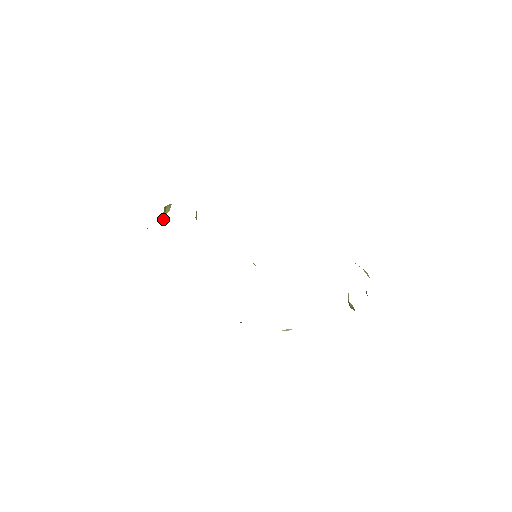
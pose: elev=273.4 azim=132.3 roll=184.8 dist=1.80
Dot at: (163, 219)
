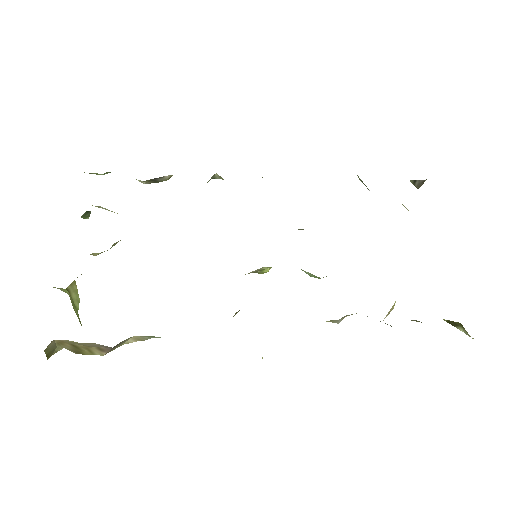
Dot at: occluded
